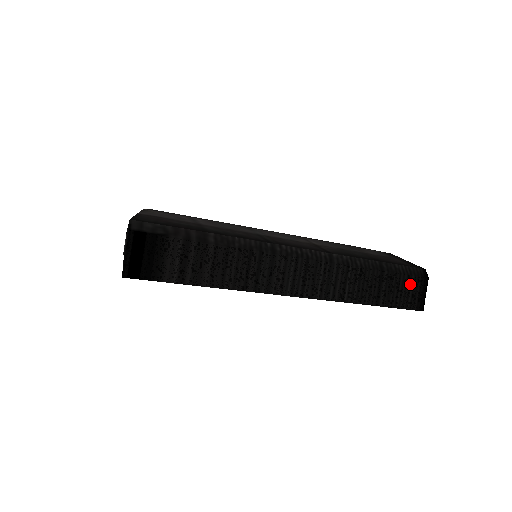
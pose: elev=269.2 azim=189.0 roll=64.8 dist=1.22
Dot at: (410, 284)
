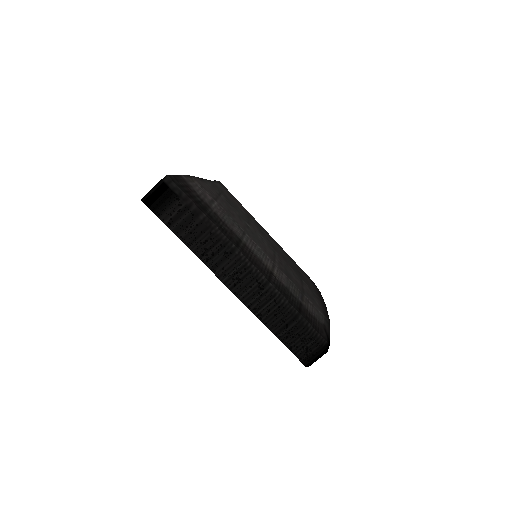
Dot at: (309, 343)
